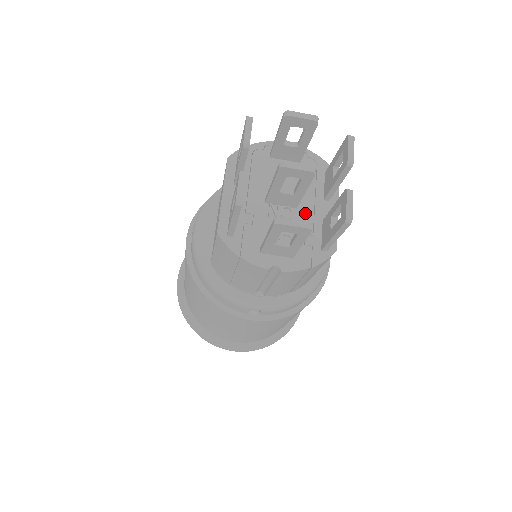
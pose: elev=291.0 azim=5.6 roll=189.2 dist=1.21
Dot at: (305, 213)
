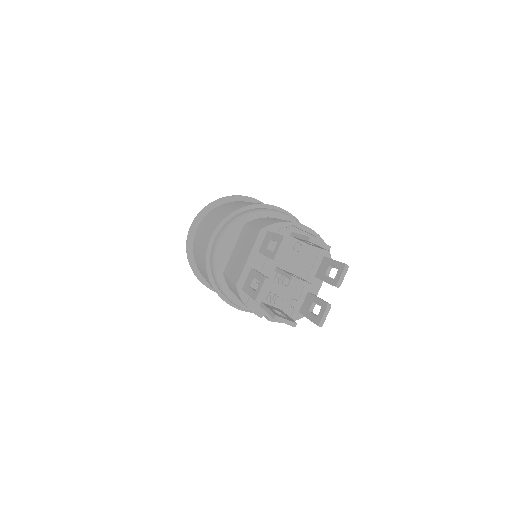
Dot at: (299, 284)
